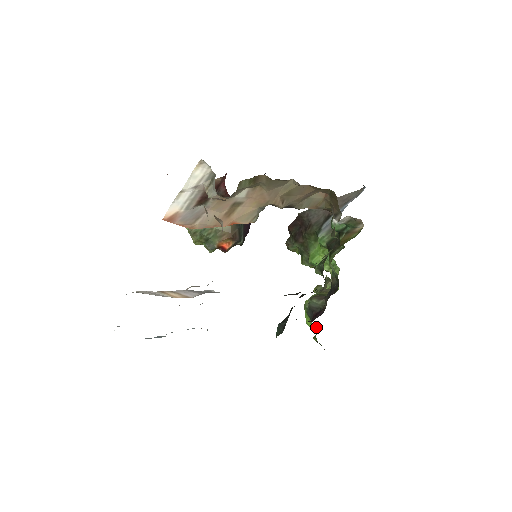
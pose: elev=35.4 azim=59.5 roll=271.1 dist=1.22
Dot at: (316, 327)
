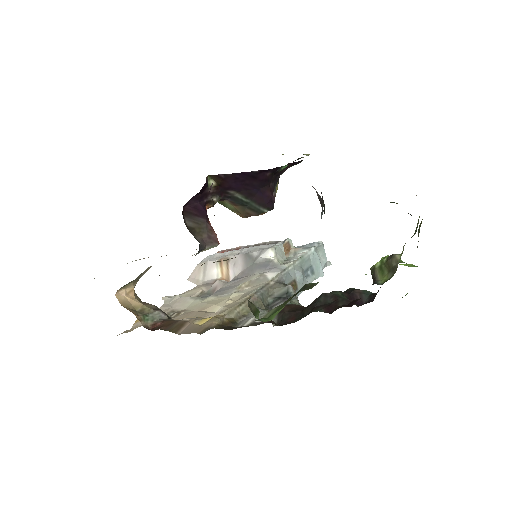
Dot at: occluded
